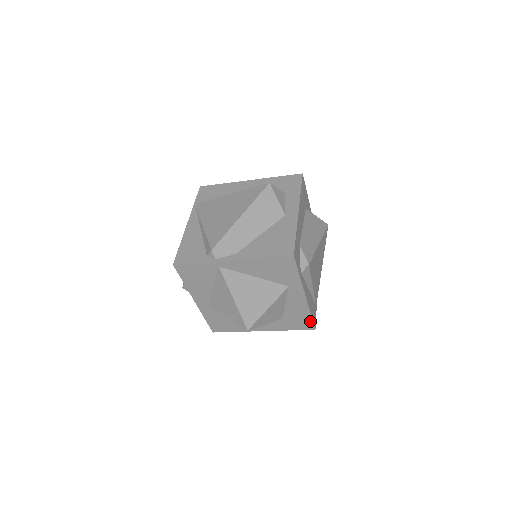
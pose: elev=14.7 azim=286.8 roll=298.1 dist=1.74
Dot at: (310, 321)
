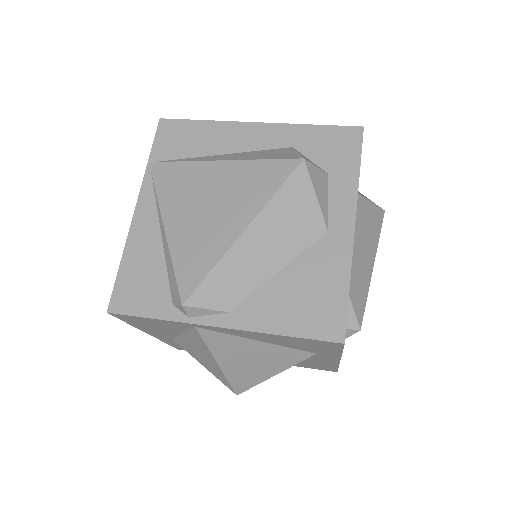
Dot at: (333, 369)
